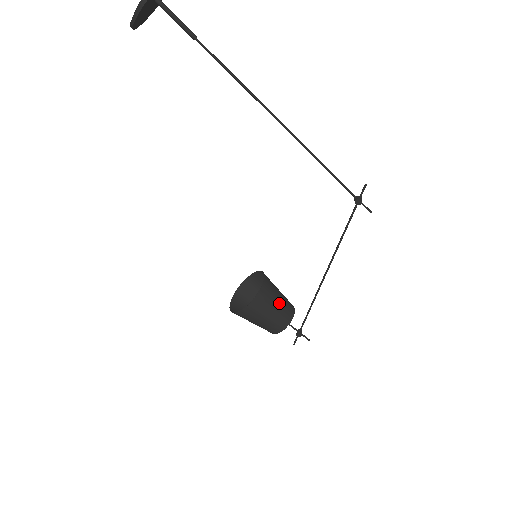
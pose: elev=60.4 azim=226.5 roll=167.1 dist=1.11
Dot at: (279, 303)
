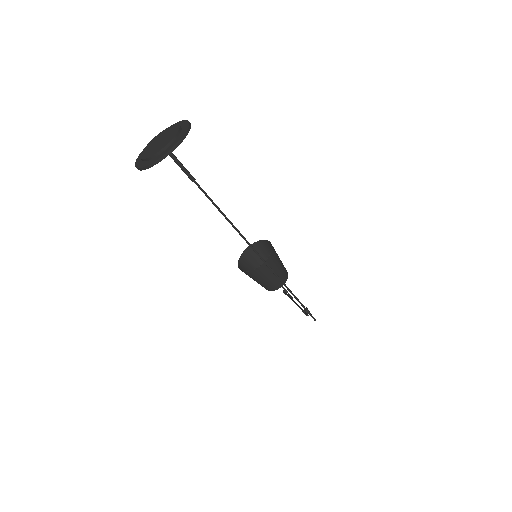
Dot at: (269, 280)
